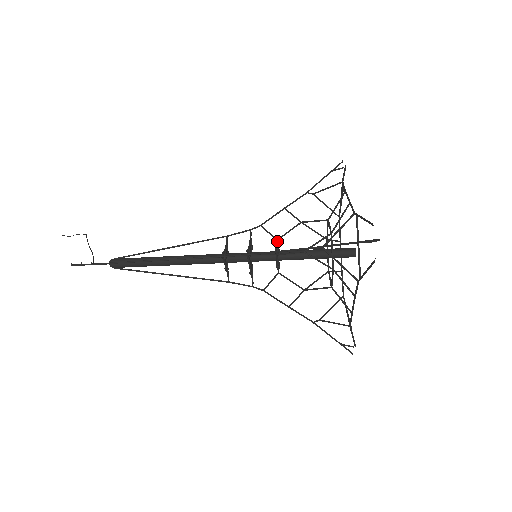
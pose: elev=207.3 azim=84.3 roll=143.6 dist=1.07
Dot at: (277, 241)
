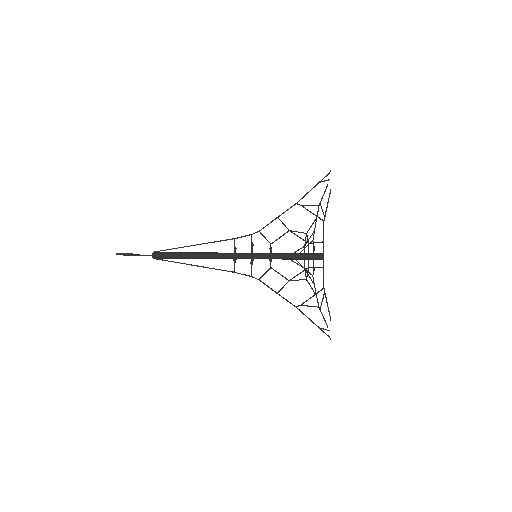
Dot at: (271, 247)
